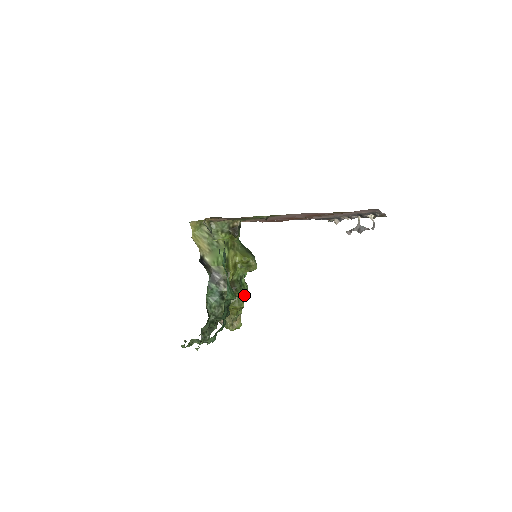
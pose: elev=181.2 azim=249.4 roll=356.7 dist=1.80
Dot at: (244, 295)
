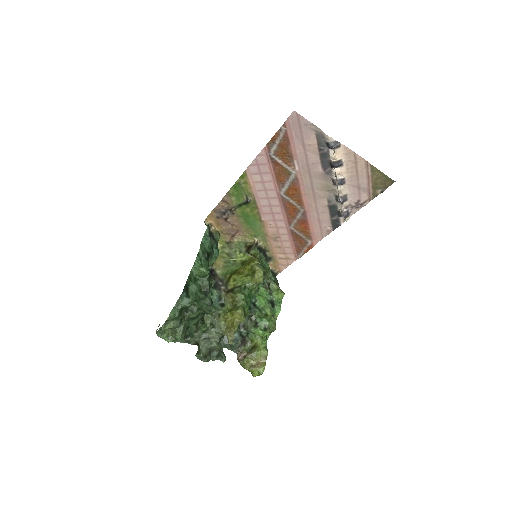
Dot at: (265, 325)
